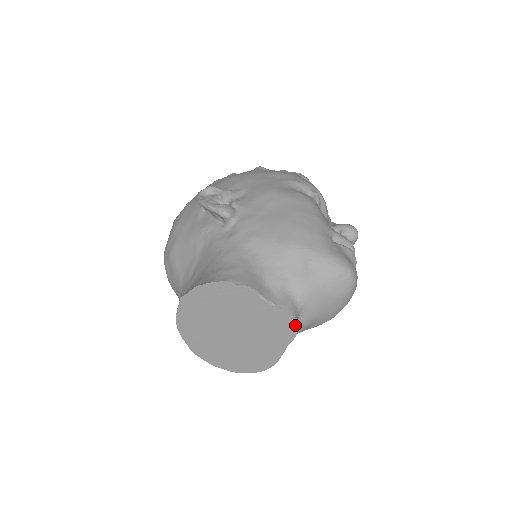
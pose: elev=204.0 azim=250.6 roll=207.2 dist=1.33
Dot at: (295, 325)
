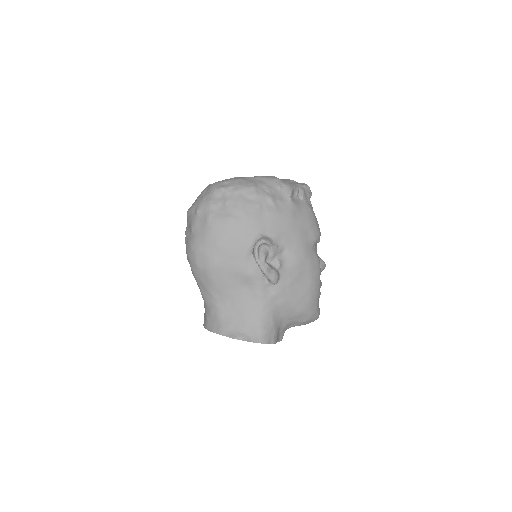
Dot at: occluded
